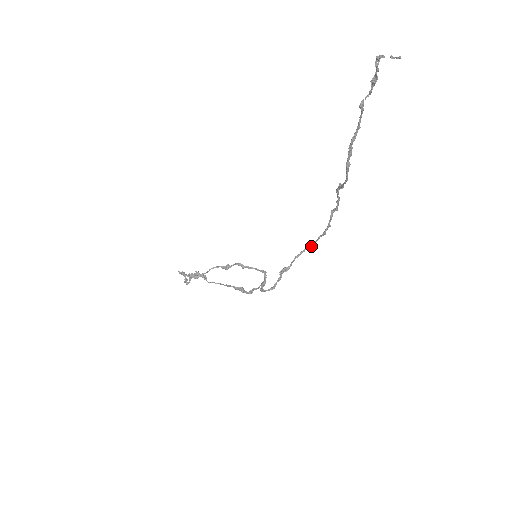
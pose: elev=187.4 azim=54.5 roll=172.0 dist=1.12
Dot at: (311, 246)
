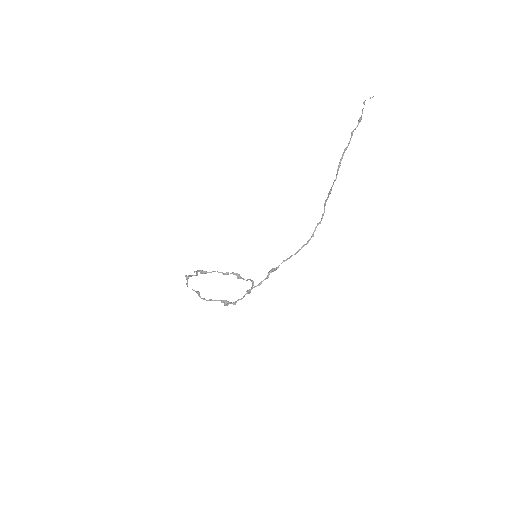
Dot at: occluded
